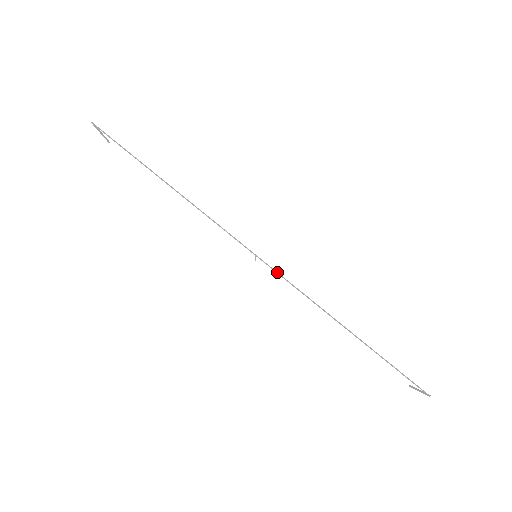
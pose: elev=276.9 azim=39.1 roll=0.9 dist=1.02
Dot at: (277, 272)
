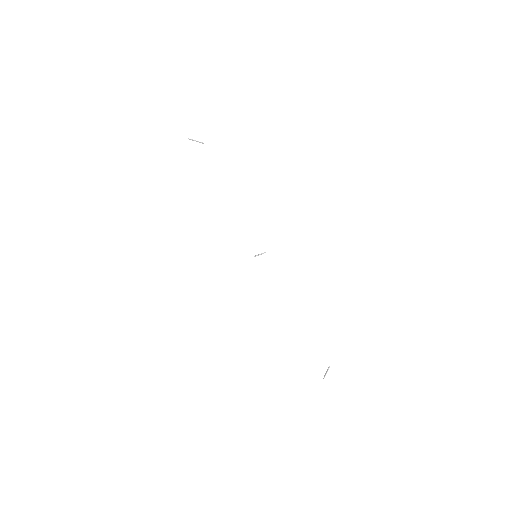
Dot at: occluded
